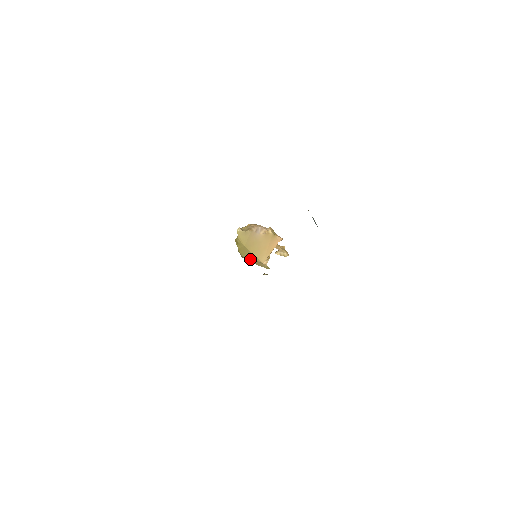
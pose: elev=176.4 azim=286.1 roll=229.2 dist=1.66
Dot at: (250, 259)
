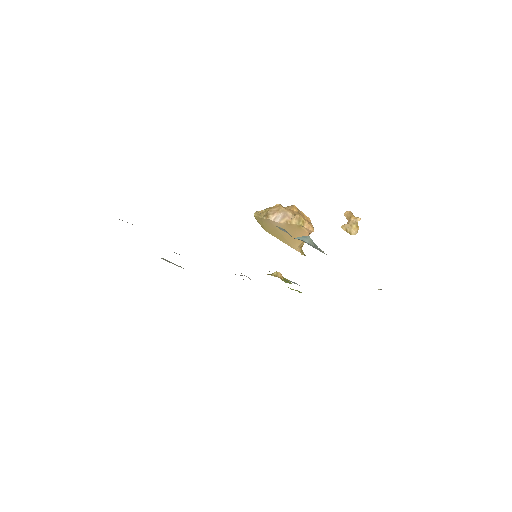
Dot at: occluded
